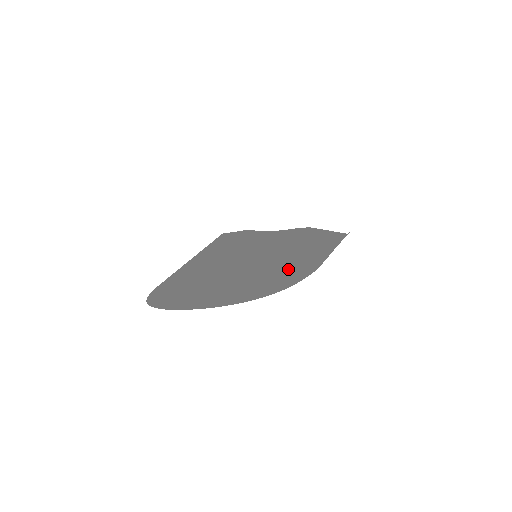
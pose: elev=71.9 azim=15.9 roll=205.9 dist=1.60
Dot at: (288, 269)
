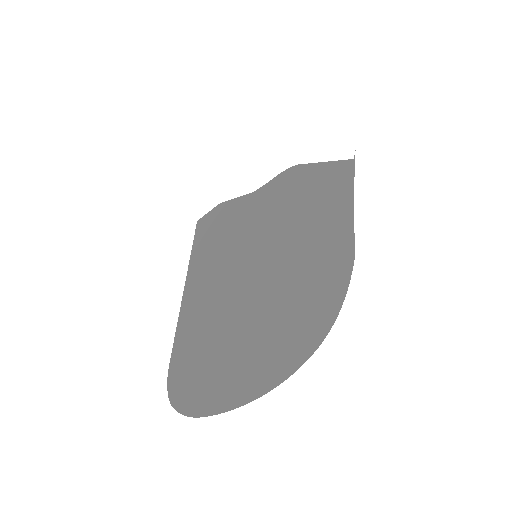
Dot at: (312, 275)
